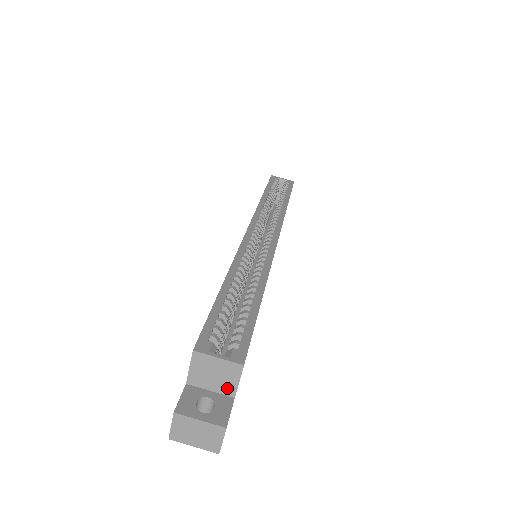
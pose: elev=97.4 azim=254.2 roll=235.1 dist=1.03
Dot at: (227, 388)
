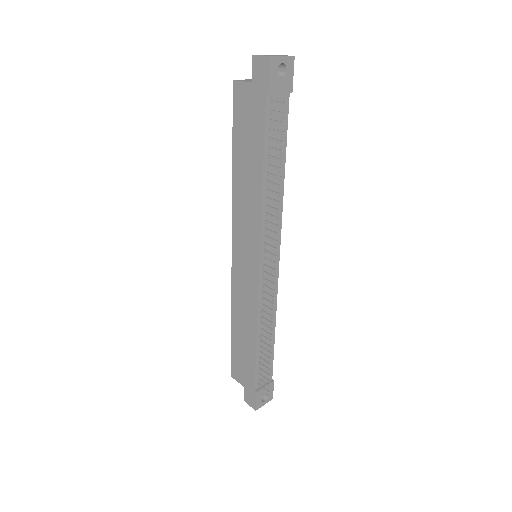
Dot at: occluded
